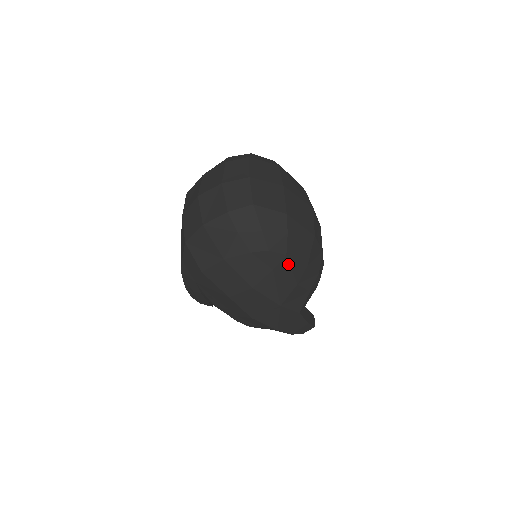
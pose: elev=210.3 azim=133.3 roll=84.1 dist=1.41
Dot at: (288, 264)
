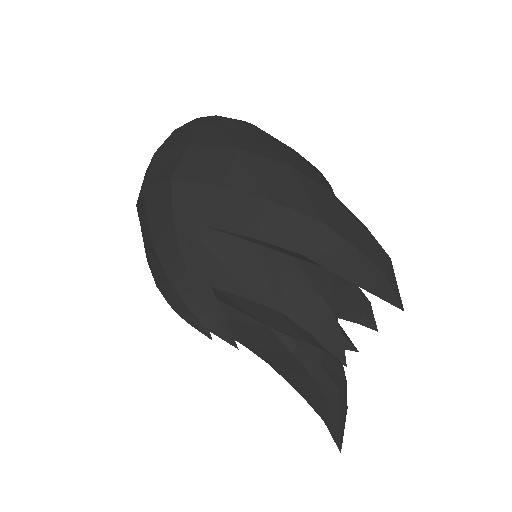
Dot at: (265, 135)
